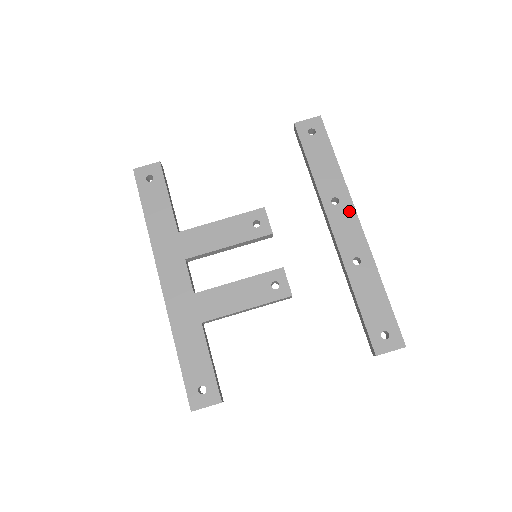
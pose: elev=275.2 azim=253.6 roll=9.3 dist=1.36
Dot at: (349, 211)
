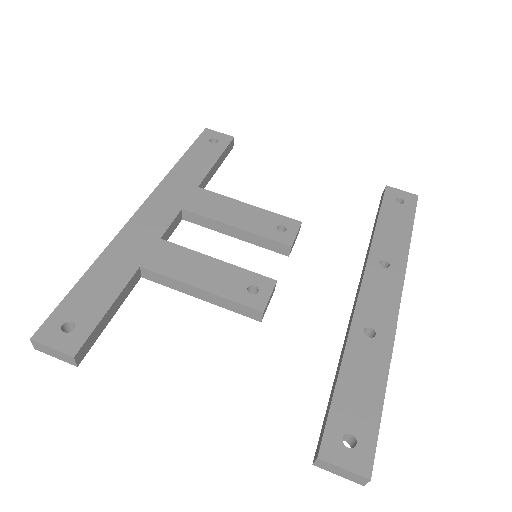
Dot at: (395, 282)
